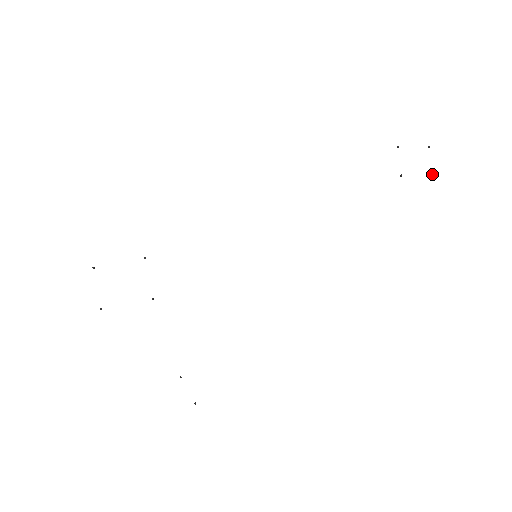
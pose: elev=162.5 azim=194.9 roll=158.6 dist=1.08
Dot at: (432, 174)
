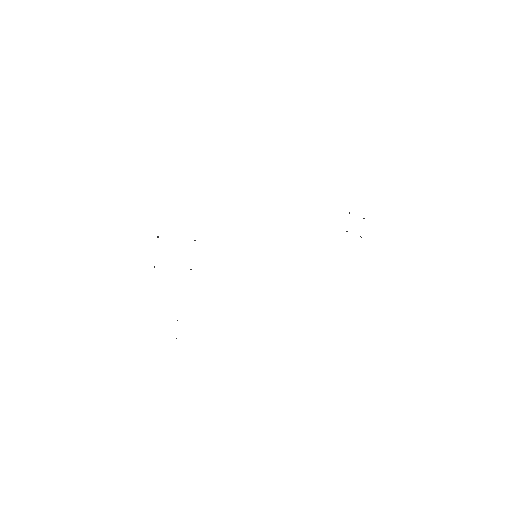
Dot at: occluded
